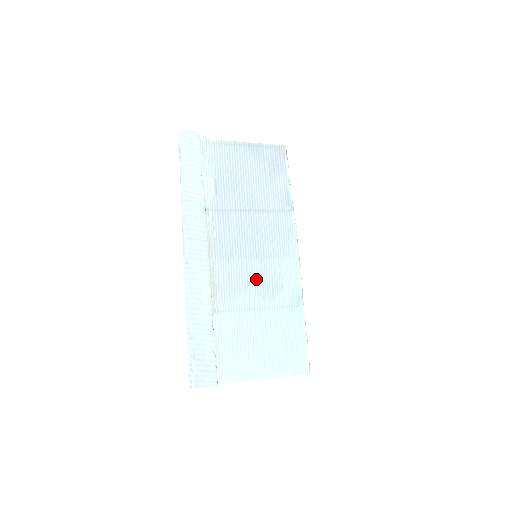
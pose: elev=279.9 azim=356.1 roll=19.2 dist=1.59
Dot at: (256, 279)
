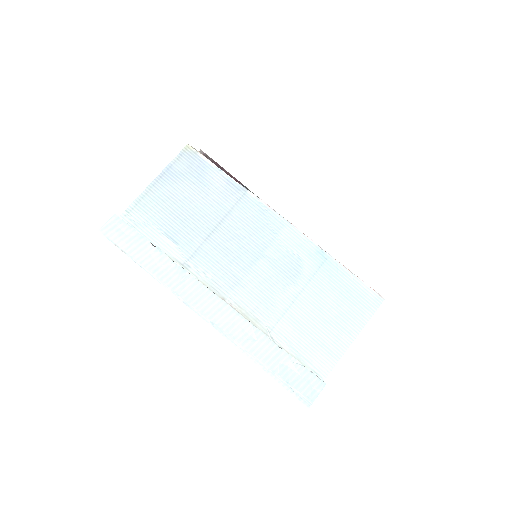
Dot at: (274, 275)
